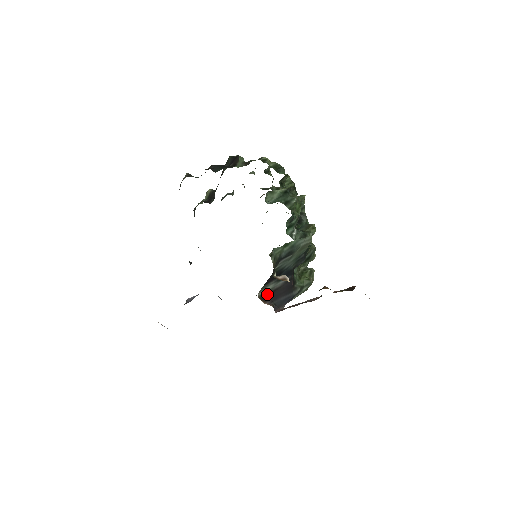
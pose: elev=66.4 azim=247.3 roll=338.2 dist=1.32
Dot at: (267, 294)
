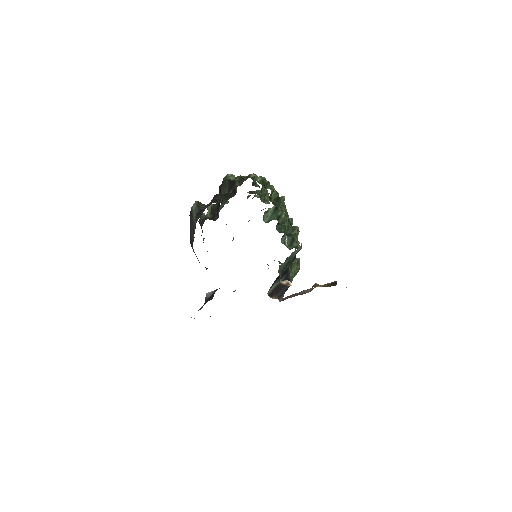
Dot at: (273, 291)
